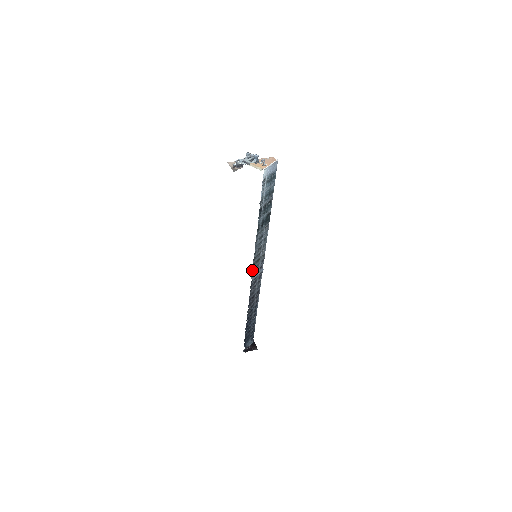
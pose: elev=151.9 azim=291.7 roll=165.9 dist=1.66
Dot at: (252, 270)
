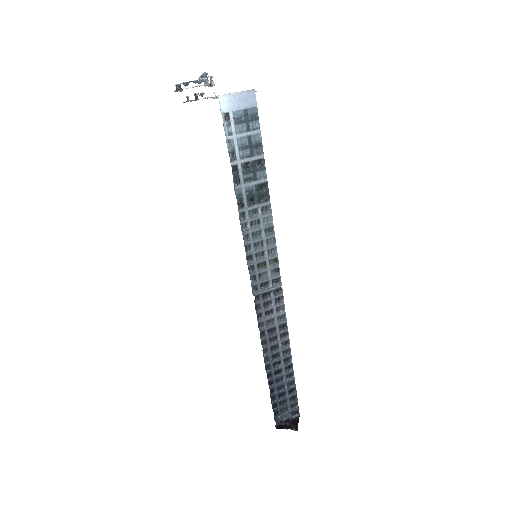
Dot at: (252, 278)
